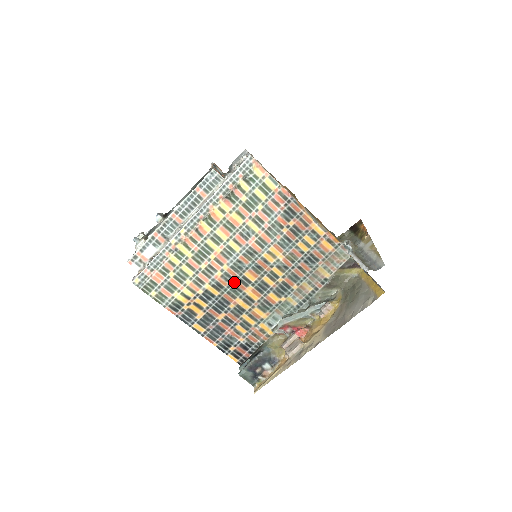
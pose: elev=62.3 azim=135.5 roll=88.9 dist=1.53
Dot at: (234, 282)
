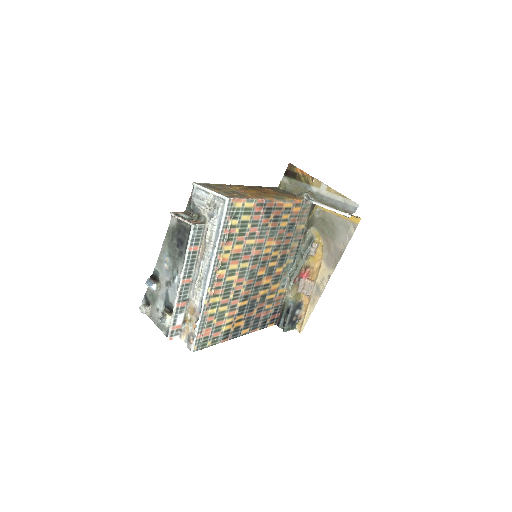
Dot at: (253, 286)
